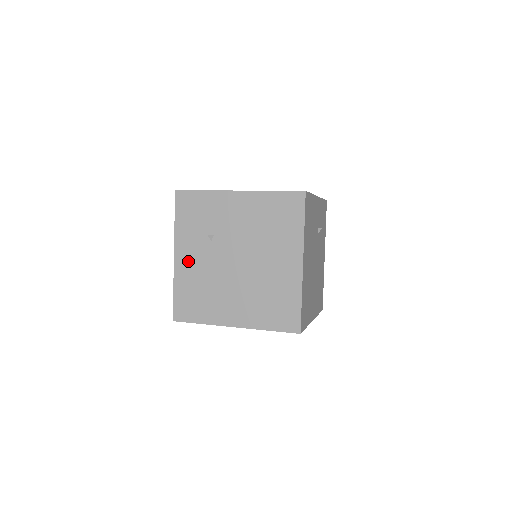
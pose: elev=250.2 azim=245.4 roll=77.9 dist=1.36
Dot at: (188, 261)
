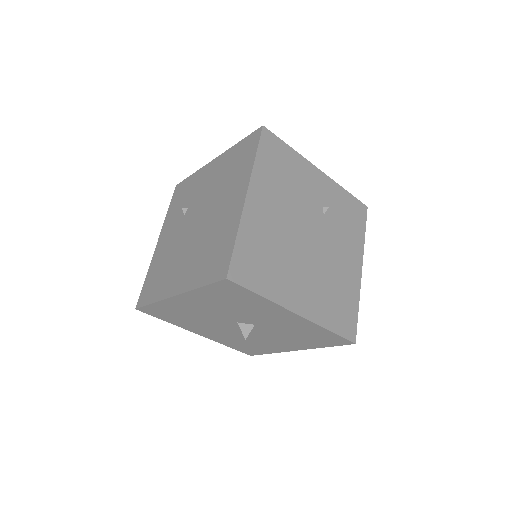
Dot at: (164, 242)
